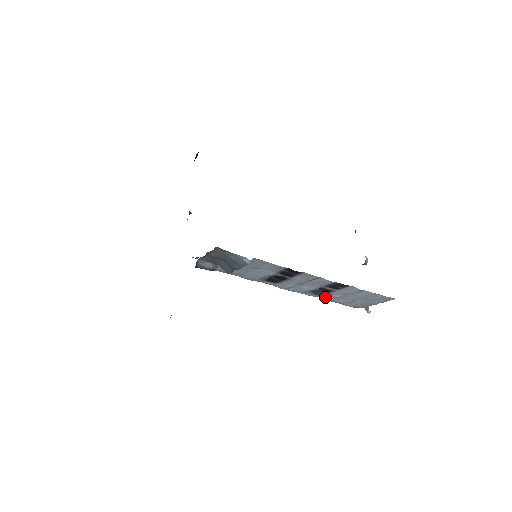
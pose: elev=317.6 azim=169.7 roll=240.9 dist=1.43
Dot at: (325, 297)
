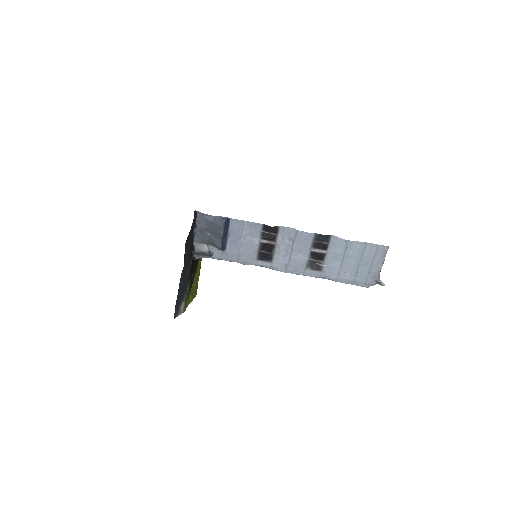
Dot at: (327, 273)
